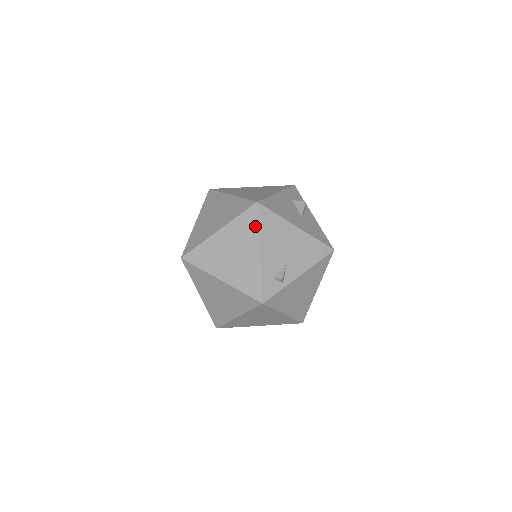
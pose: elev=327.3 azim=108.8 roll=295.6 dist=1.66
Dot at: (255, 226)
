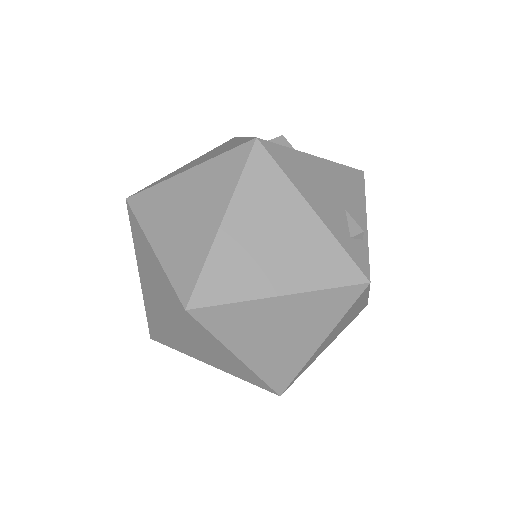
Dot at: (279, 175)
